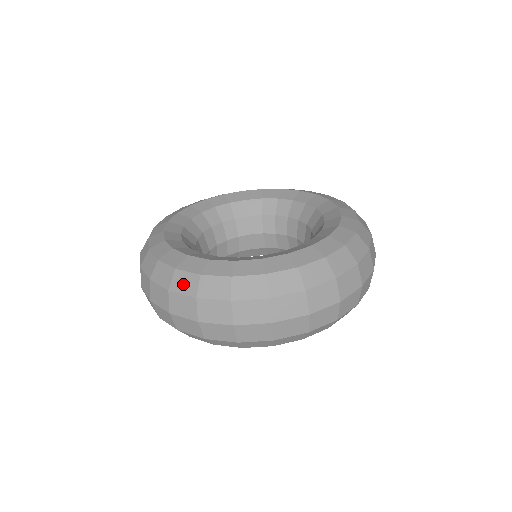
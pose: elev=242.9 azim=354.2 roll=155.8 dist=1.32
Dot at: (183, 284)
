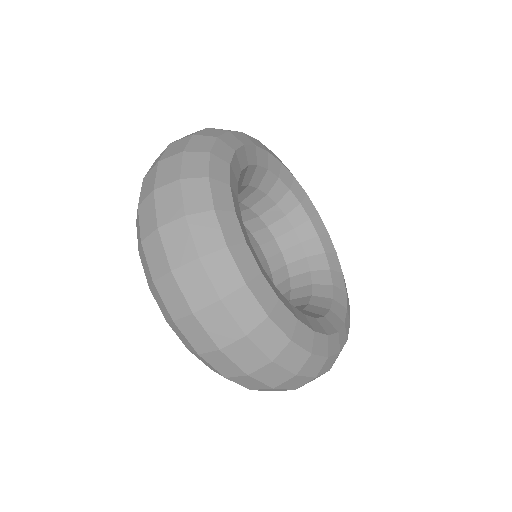
Dot at: (291, 359)
